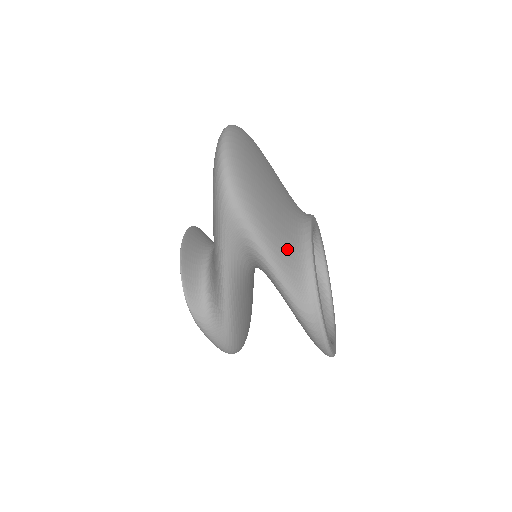
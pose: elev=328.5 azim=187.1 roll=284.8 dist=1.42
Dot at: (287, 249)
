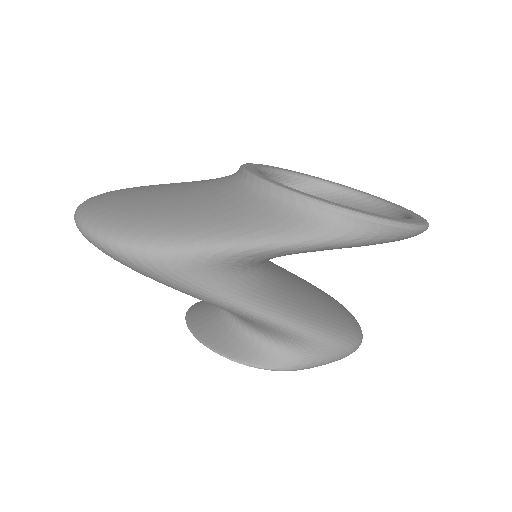
Dot at: (254, 215)
